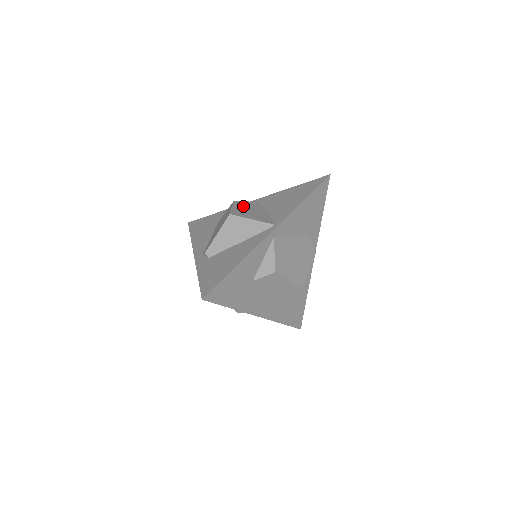
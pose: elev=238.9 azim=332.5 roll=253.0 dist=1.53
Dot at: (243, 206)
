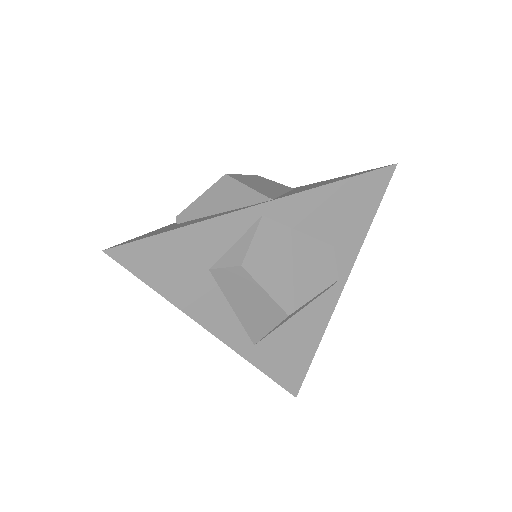
Dot at: (260, 180)
